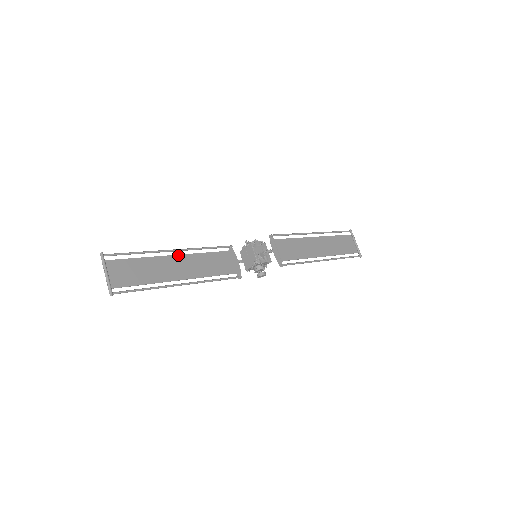
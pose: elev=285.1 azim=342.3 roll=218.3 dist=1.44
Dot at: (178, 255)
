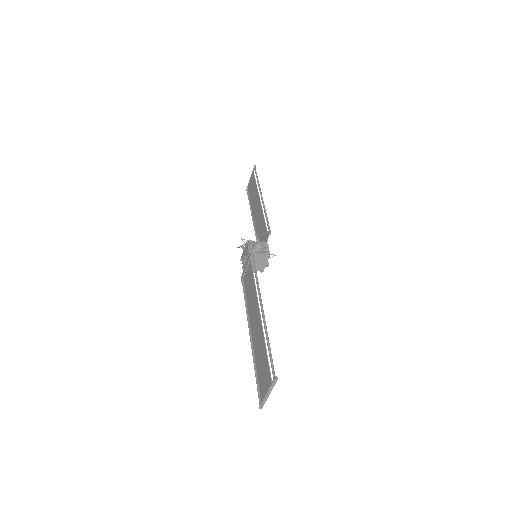
Dot at: (259, 308)
